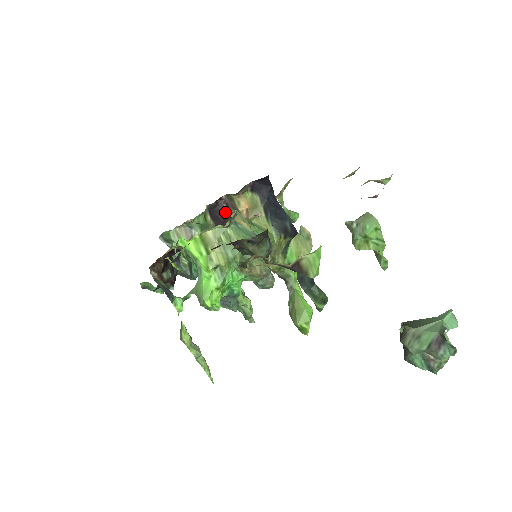
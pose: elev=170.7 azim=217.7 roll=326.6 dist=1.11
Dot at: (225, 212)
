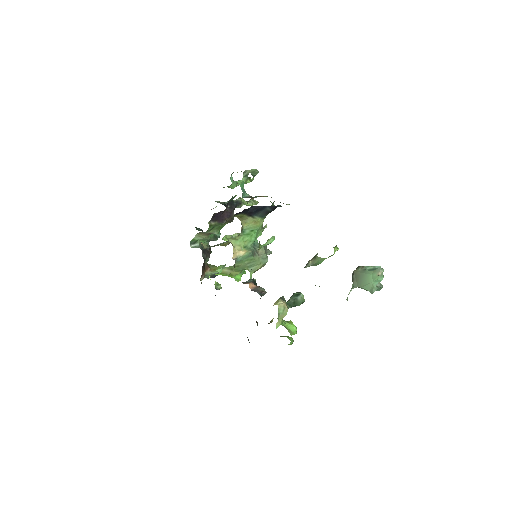
Dot at: (221, 212)
